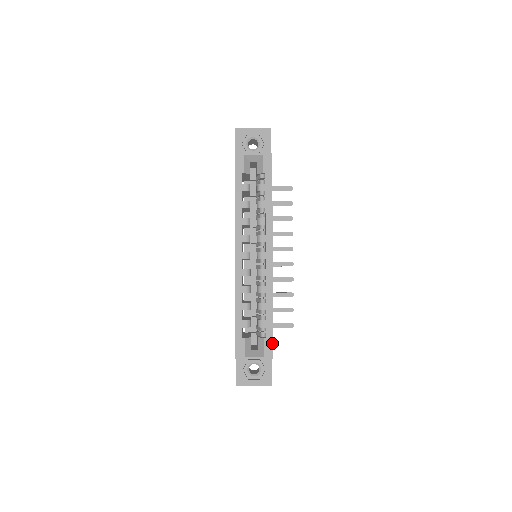
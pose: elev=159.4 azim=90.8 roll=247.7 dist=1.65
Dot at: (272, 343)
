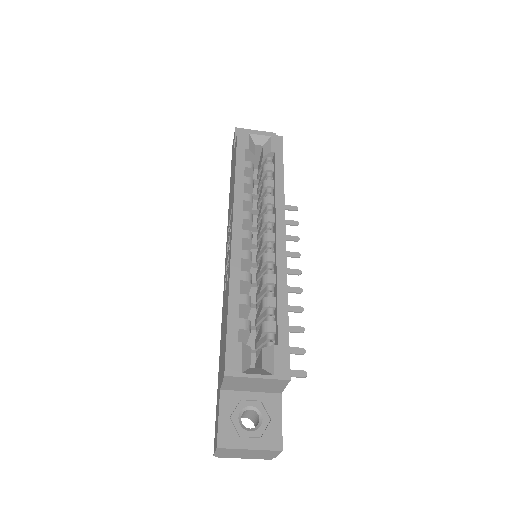
Dot at: (287, 354)
